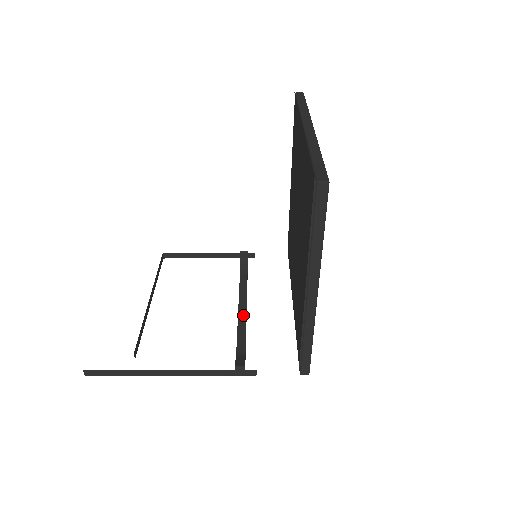
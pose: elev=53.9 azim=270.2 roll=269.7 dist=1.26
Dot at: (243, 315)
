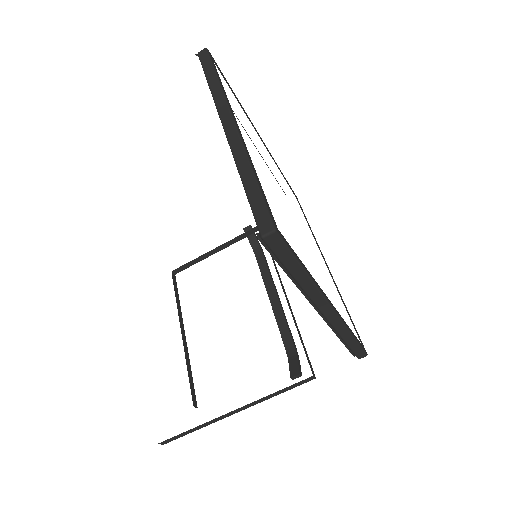
Dot at: (277, 305)
